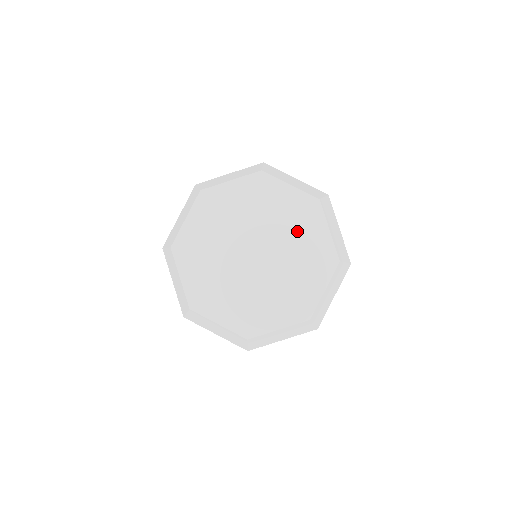
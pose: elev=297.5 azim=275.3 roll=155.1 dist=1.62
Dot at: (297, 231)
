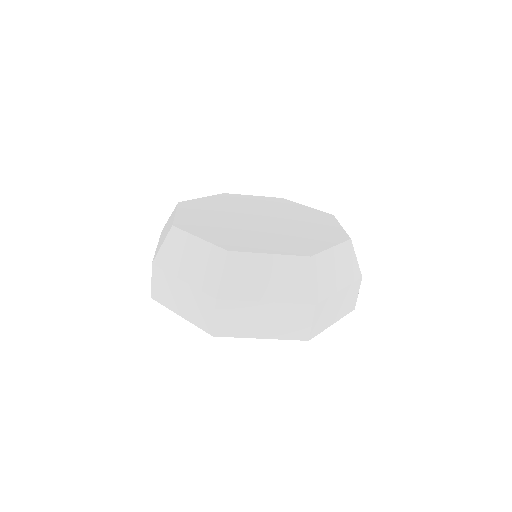
Dot at: (308, 220)
